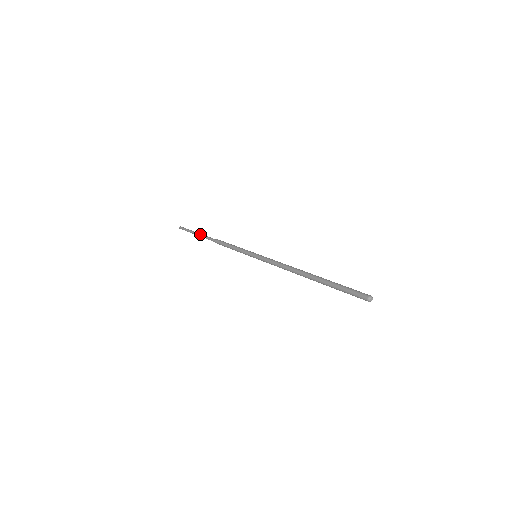
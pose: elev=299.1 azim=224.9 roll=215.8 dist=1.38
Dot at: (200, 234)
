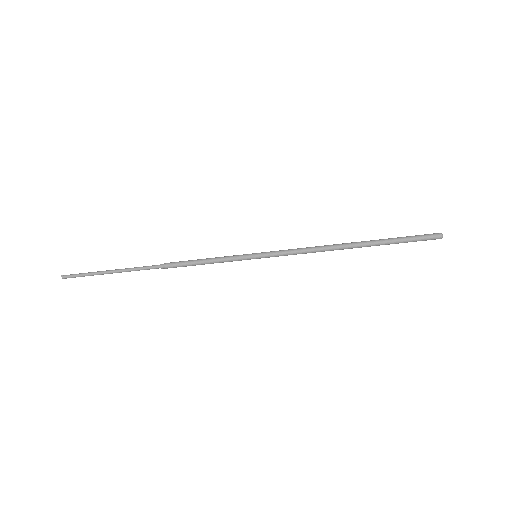
Dot at: occluded
